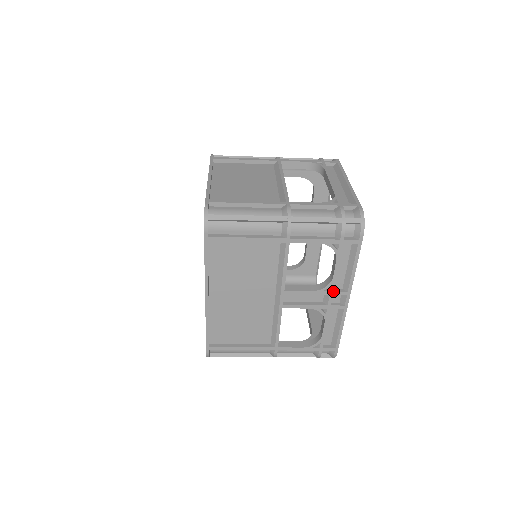
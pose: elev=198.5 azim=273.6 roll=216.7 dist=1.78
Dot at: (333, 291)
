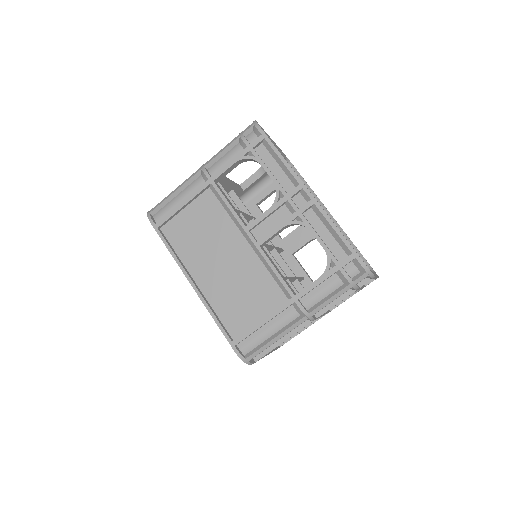
Dot at: (286, 194)
